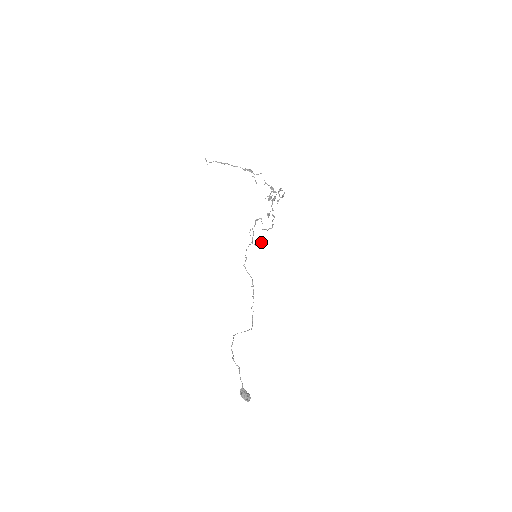
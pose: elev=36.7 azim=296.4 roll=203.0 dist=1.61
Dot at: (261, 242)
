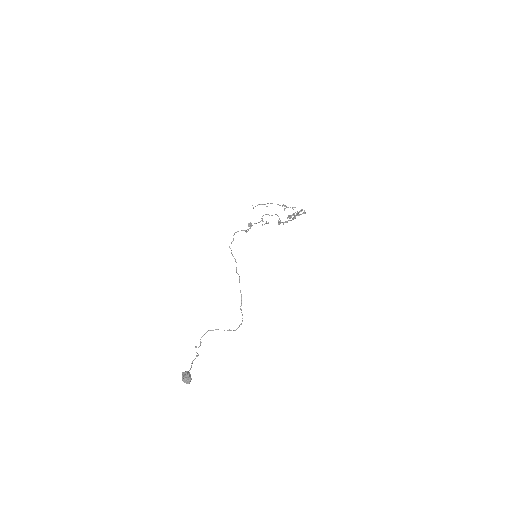
Dot at: (249, 223)
